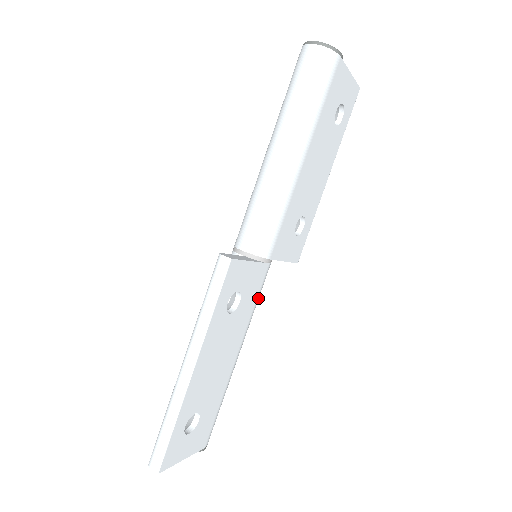
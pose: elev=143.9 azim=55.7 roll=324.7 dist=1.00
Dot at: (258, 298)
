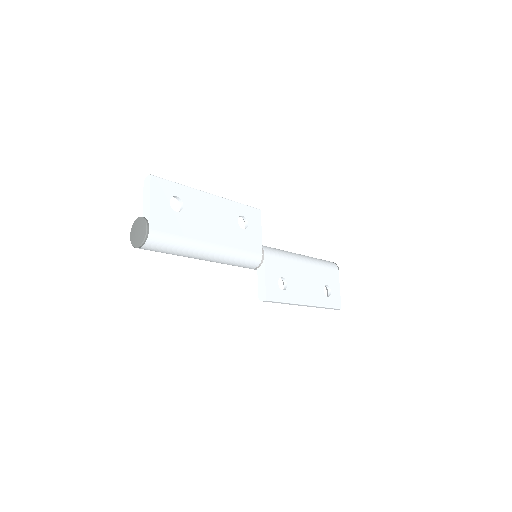
Dot at: (245, 254)
